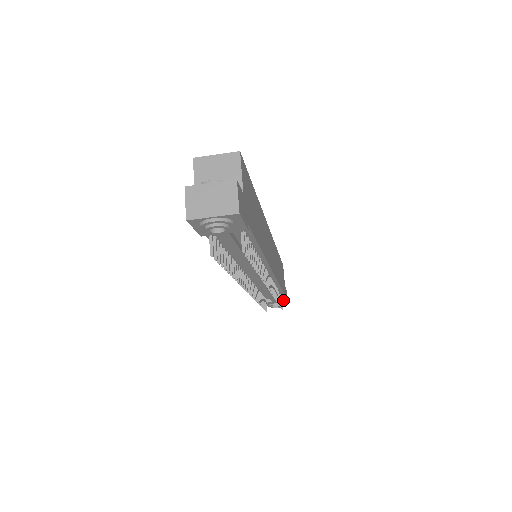
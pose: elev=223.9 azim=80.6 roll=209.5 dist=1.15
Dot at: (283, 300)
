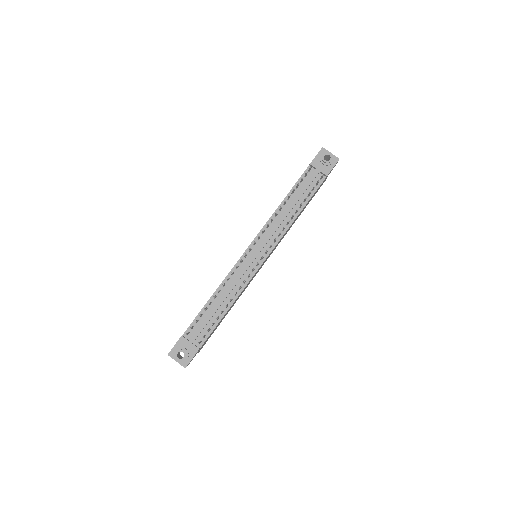
Dot at: (198, 347)
